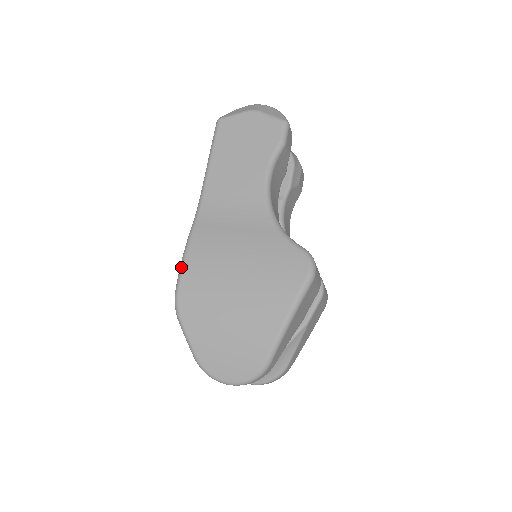
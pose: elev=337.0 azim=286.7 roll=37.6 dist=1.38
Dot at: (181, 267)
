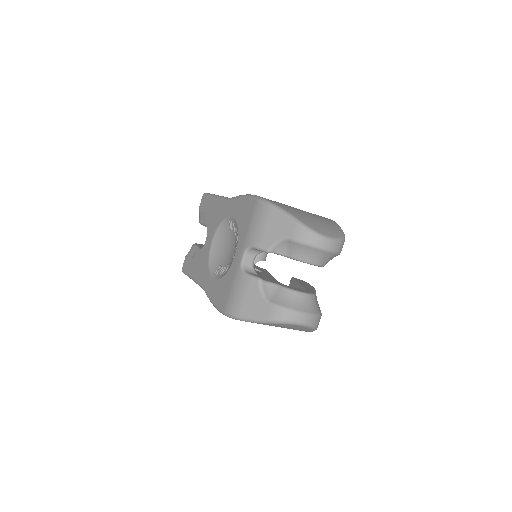
Dot at: (252, 195)
